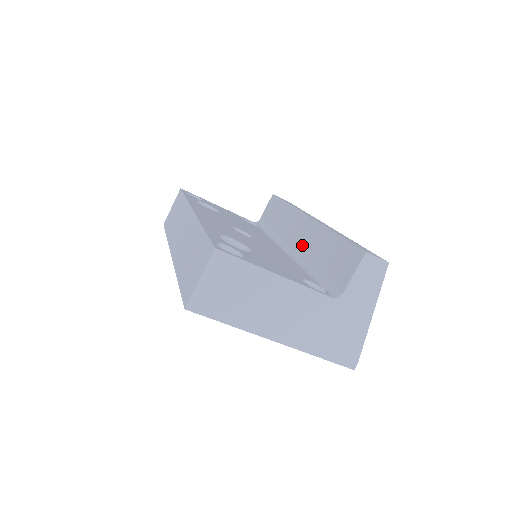
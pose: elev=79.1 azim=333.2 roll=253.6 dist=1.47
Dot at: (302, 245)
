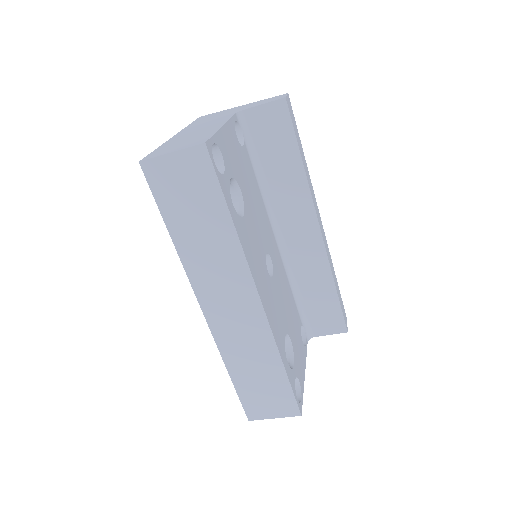
Dot at: (298, 255)
